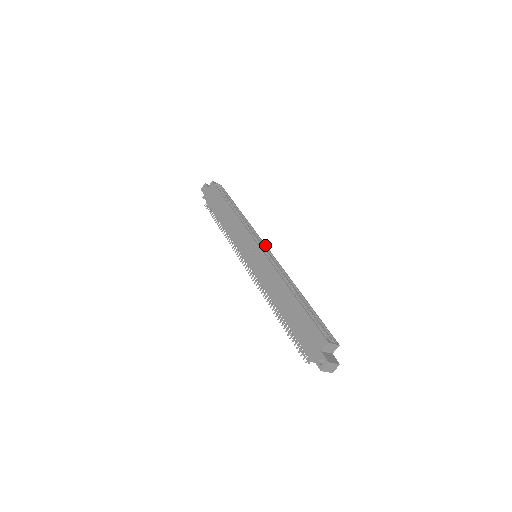
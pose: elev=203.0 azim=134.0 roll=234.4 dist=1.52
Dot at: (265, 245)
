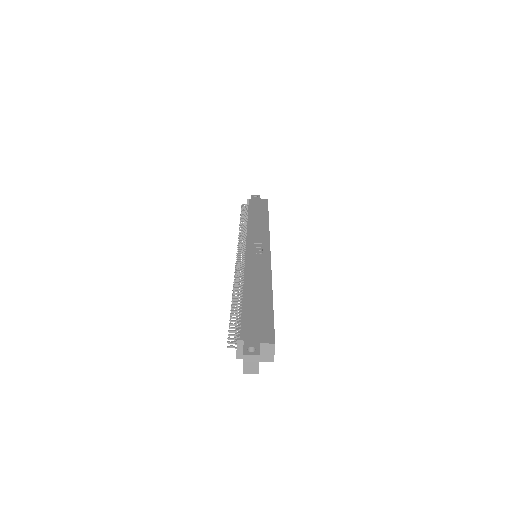
Dot at: occluded
